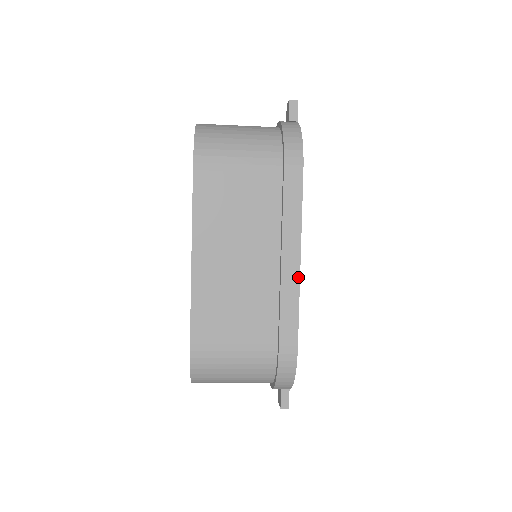
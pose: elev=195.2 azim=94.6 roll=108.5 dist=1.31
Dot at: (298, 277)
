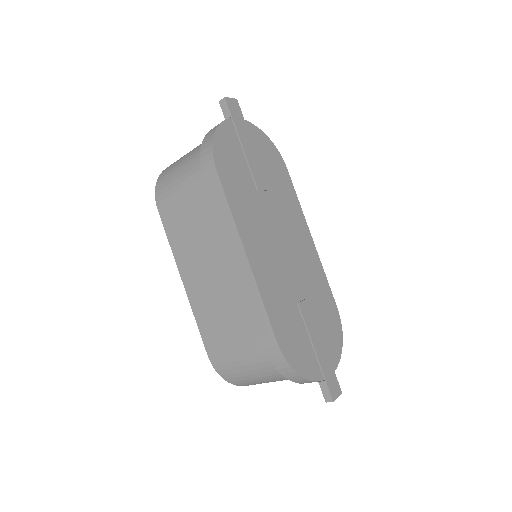
Dot at: (251, 272)
